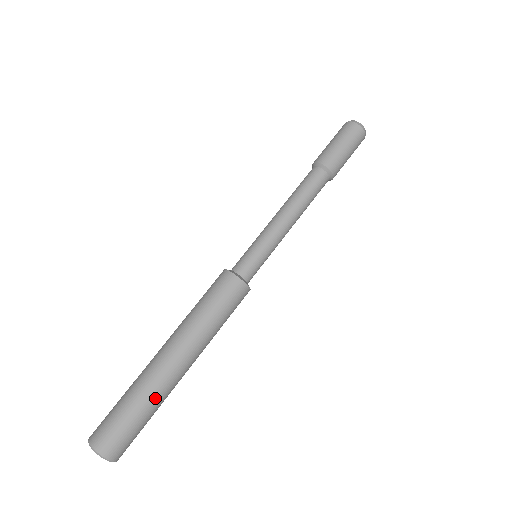
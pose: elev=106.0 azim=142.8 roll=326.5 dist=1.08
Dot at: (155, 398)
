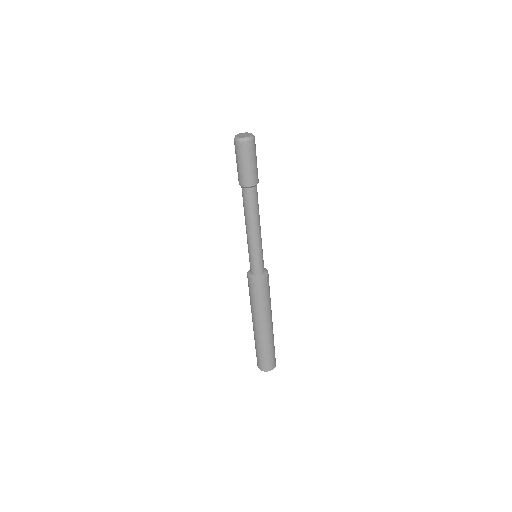
Dot at: (272, 341)
